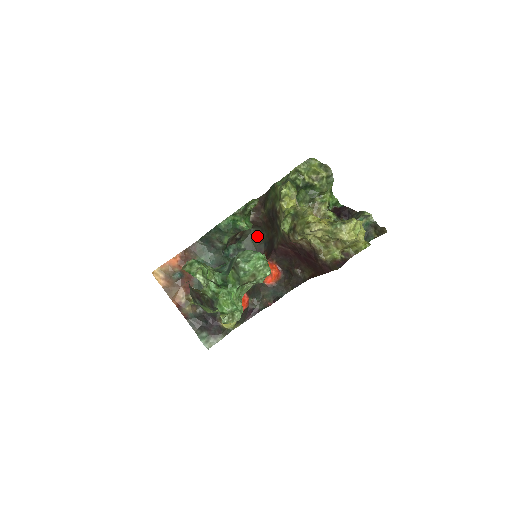
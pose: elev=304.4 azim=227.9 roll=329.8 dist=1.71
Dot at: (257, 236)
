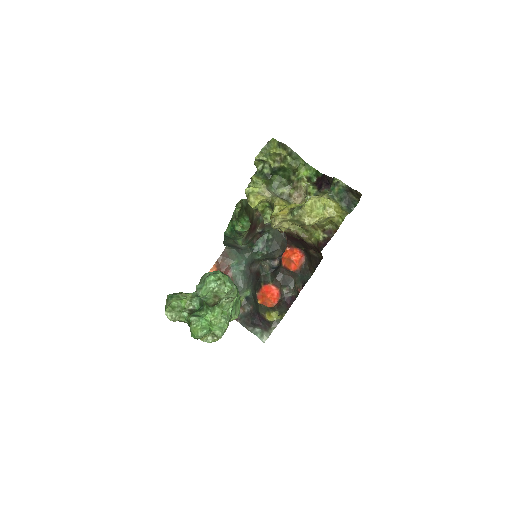
Dot at: occluded
